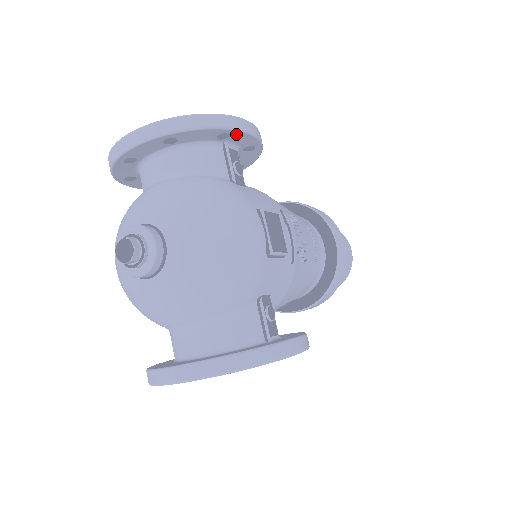
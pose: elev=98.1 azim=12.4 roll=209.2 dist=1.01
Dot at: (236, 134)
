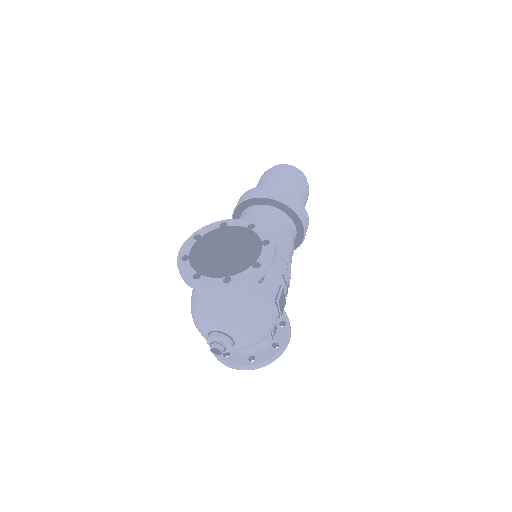
Dot at: occluded
